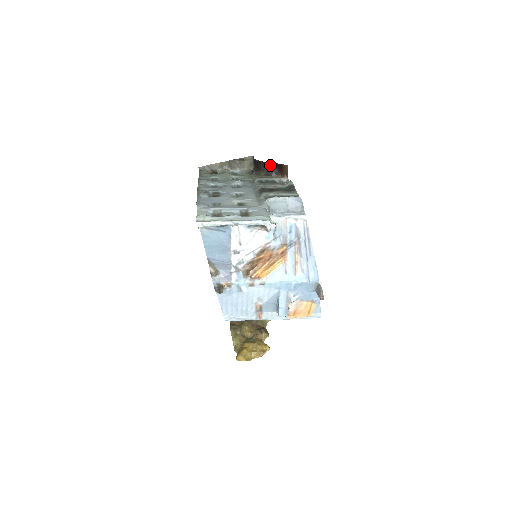
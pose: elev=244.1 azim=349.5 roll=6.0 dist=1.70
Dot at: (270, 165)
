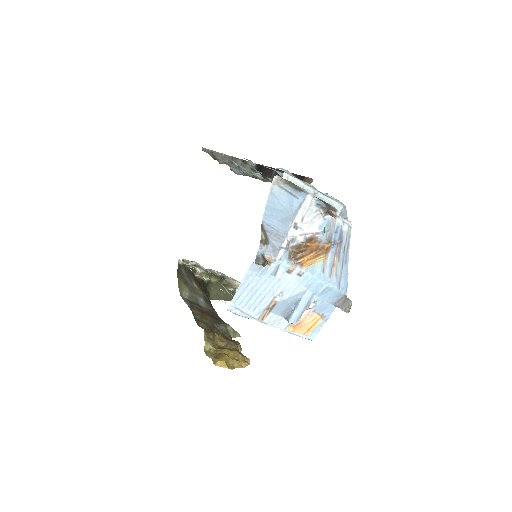
Dot at: occluded
